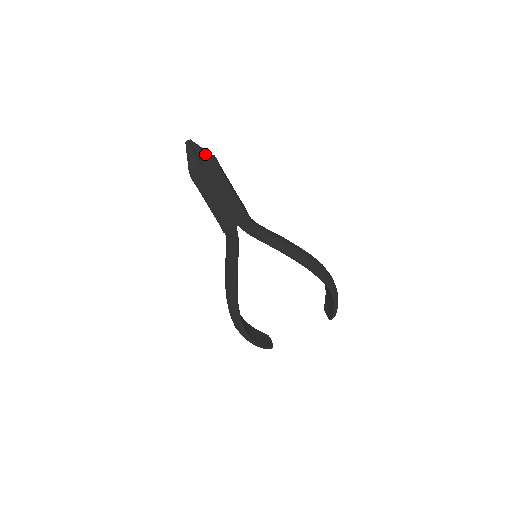
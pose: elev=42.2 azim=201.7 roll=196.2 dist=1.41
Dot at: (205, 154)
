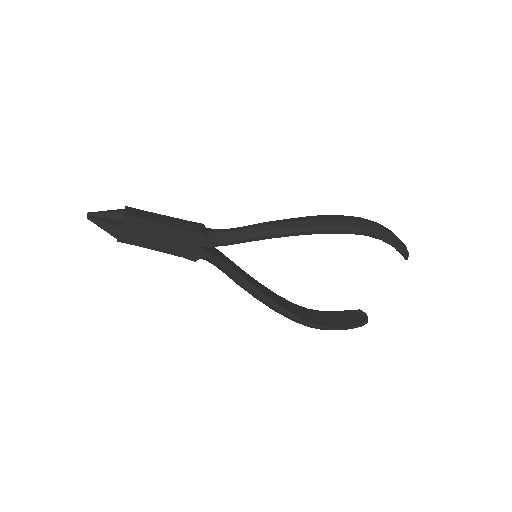
Dot at: (109, 214)
